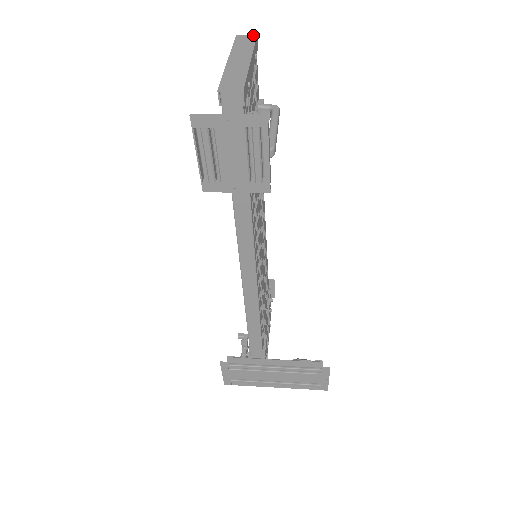
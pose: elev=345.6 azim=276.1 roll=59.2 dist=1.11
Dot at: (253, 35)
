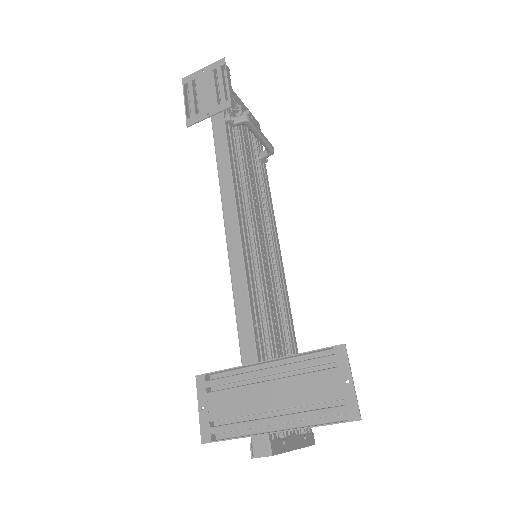
Dot at: occluded
